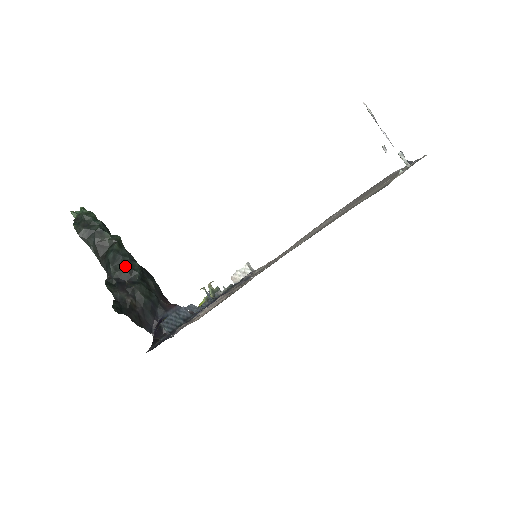
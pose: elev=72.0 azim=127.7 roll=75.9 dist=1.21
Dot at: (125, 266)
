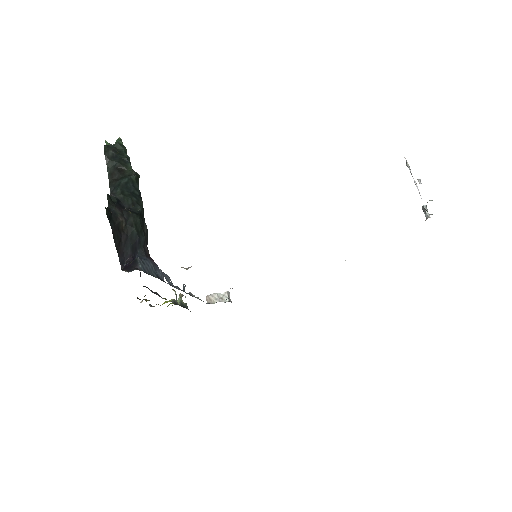
Dot at: (132, 196)
